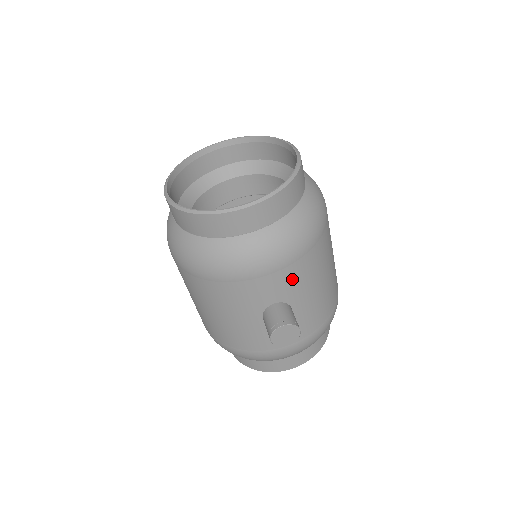
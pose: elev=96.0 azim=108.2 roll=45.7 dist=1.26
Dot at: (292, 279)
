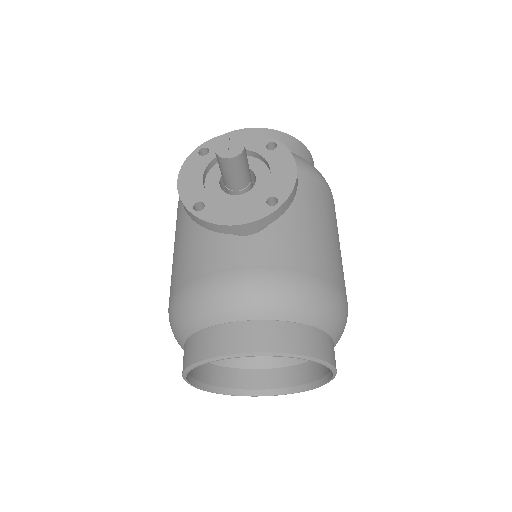
Dot at: occluded
